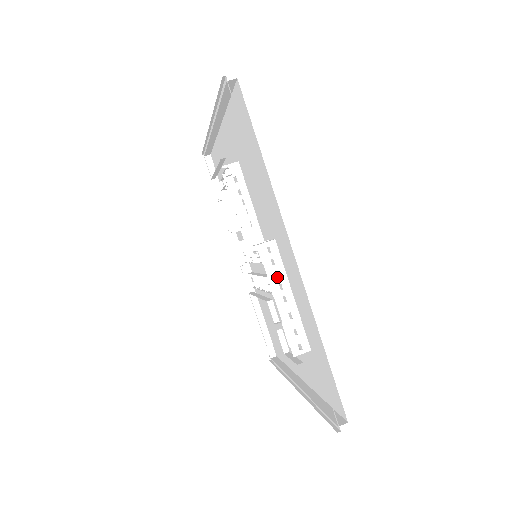
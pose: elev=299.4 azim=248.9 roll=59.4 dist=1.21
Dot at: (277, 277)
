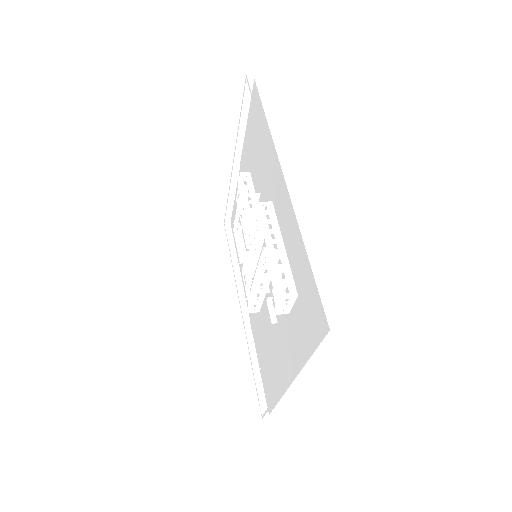
Dot at: occluded
